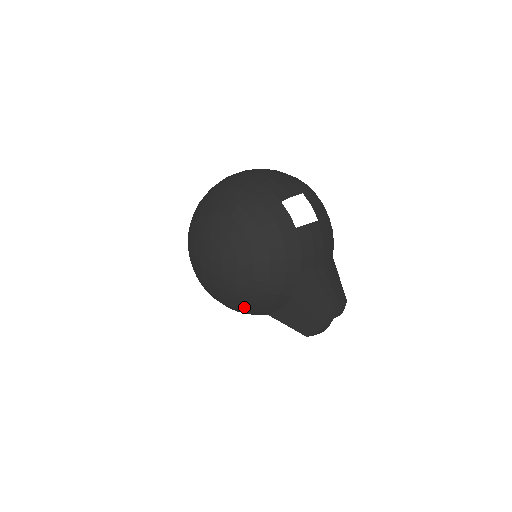
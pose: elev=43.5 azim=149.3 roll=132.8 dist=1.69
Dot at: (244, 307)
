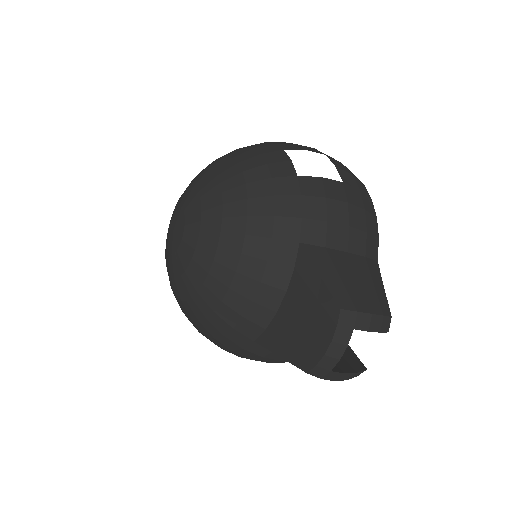
Dot at: (213, 313)
